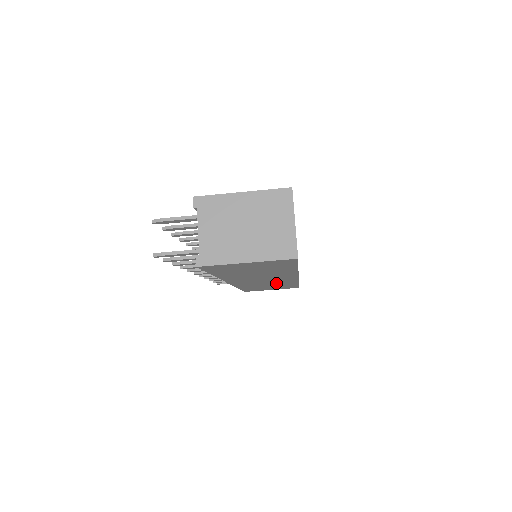
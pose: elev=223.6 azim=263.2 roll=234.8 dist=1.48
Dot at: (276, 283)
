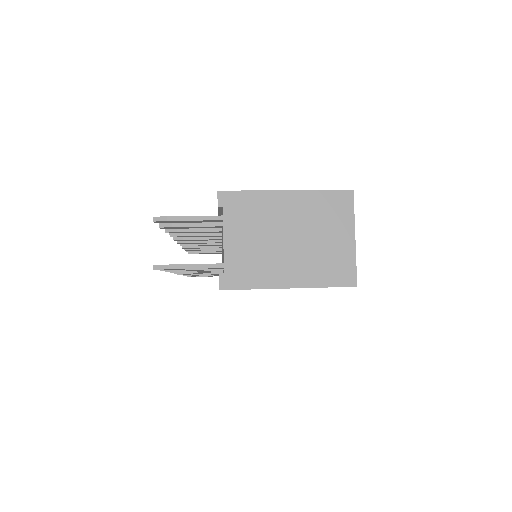
Dot at: occluded
